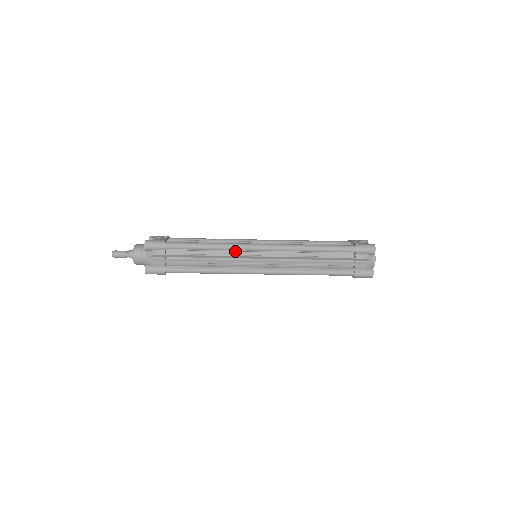
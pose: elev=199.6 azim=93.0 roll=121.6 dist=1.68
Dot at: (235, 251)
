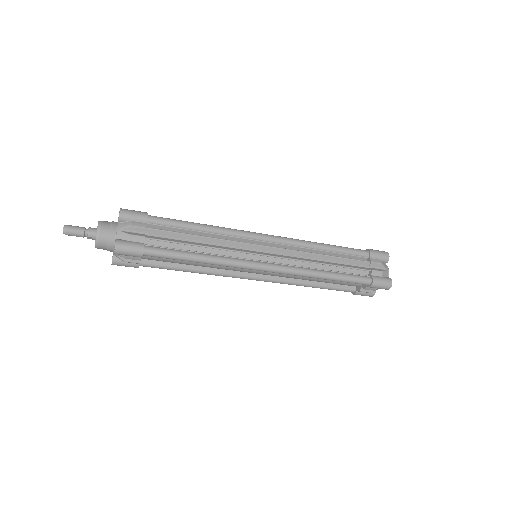
Dot at: (235, 239)
